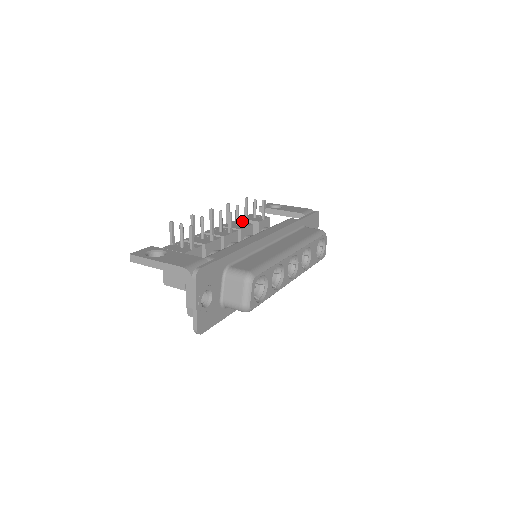
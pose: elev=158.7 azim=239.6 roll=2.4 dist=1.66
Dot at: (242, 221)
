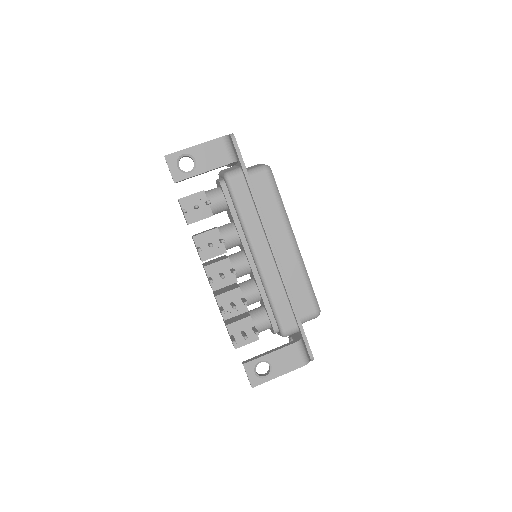
Dot at: occluded
